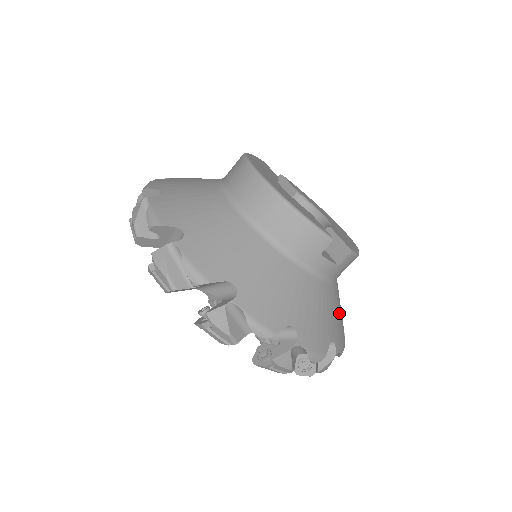
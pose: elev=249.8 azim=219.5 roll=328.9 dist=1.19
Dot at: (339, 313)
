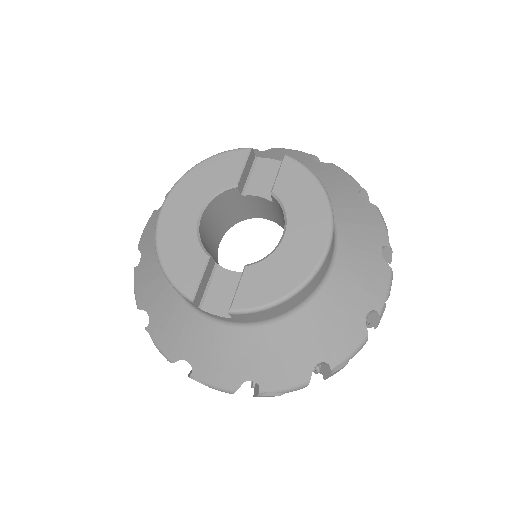
Dot at: (283, 353)
